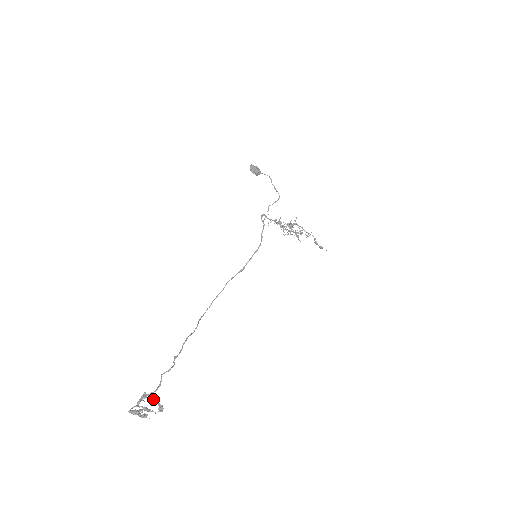
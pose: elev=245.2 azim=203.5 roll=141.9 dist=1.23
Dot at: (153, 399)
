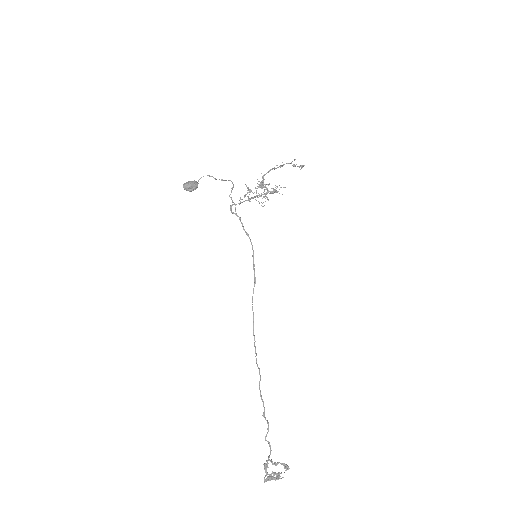
Dot at: (274, 462)
